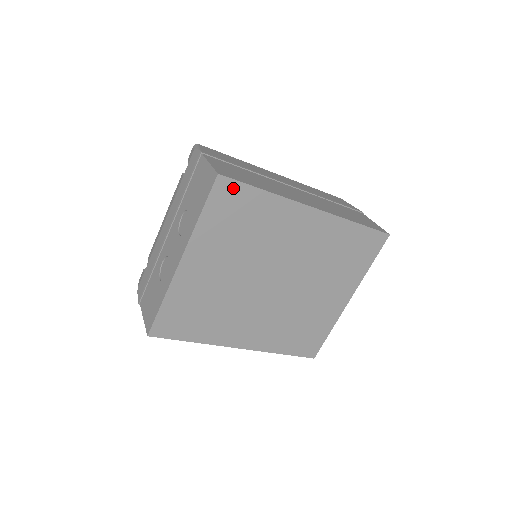
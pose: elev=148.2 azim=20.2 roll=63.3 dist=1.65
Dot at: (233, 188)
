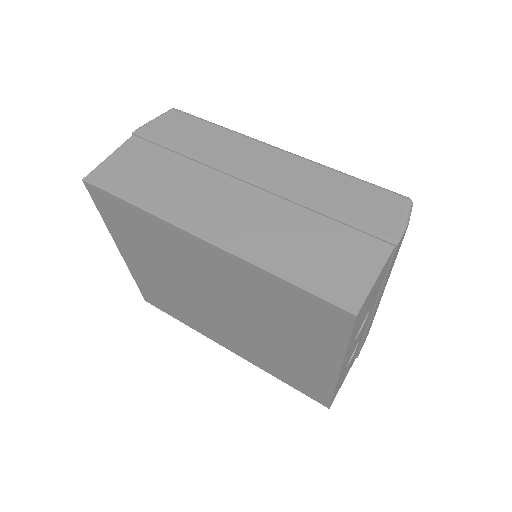
Dot at: (105, 196)
